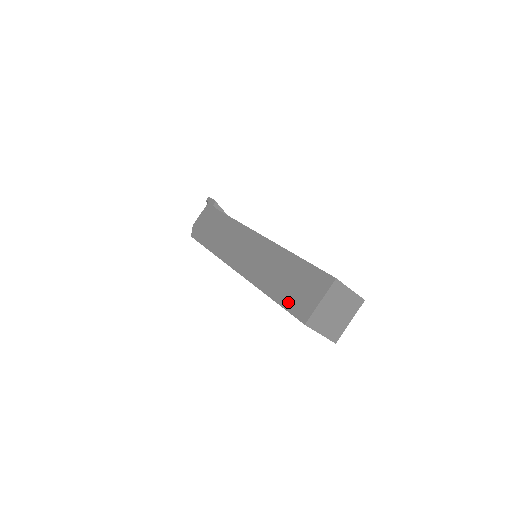
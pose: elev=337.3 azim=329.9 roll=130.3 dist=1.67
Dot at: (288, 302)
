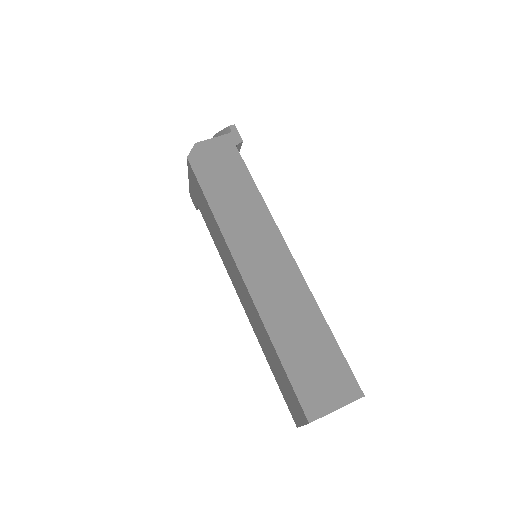
Dot at: (298, 378)
